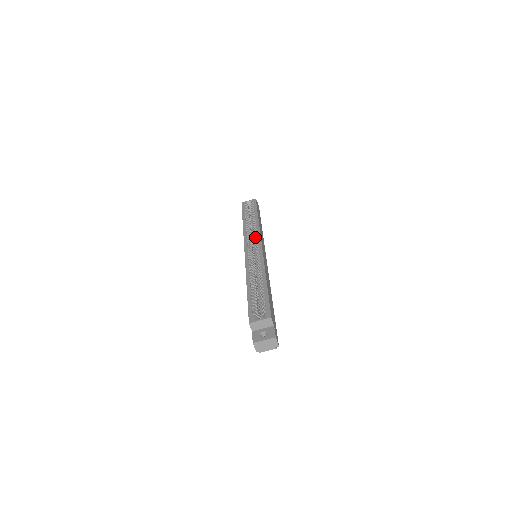
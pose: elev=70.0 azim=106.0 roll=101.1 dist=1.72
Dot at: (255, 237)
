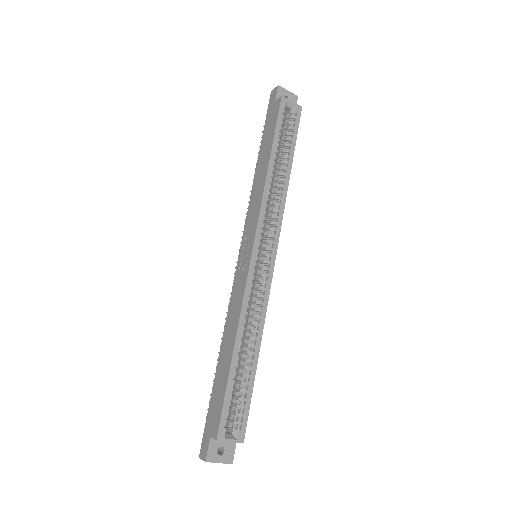
Dot at: (273, 224)
